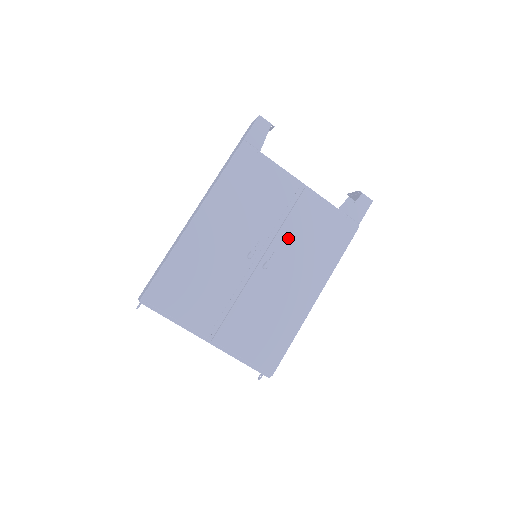
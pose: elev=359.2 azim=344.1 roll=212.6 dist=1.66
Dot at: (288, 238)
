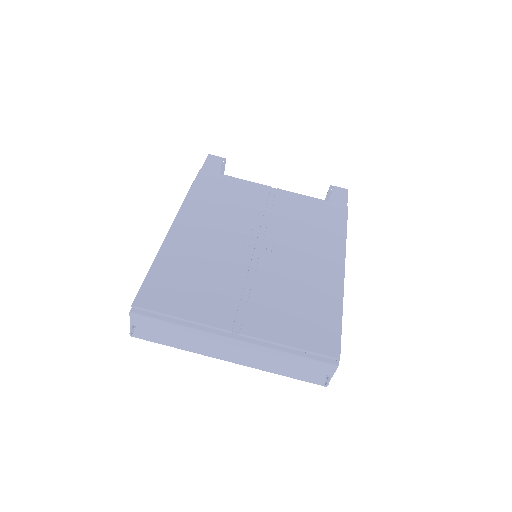
Dot at: (281, 225)
